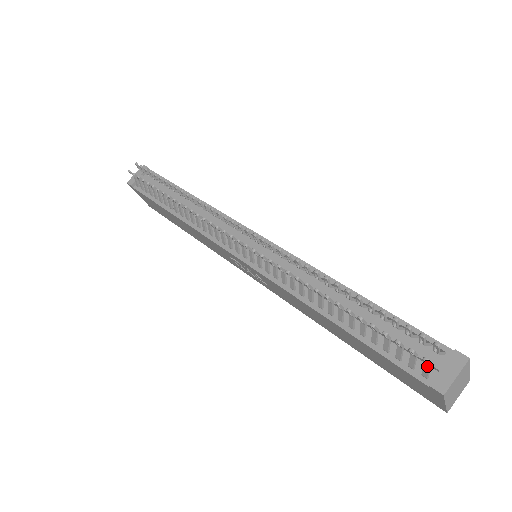
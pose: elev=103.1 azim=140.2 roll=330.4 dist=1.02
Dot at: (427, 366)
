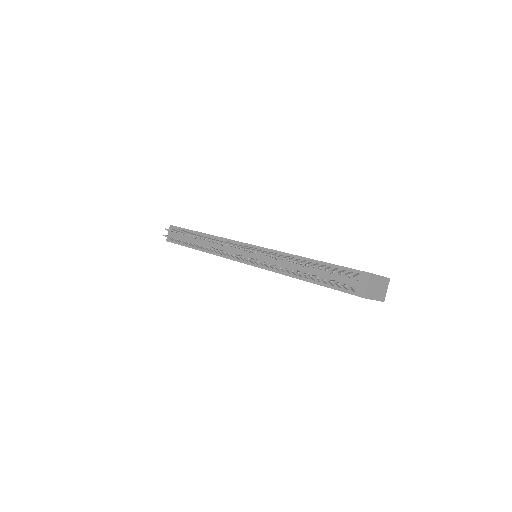
Dot at: (351, 287)
